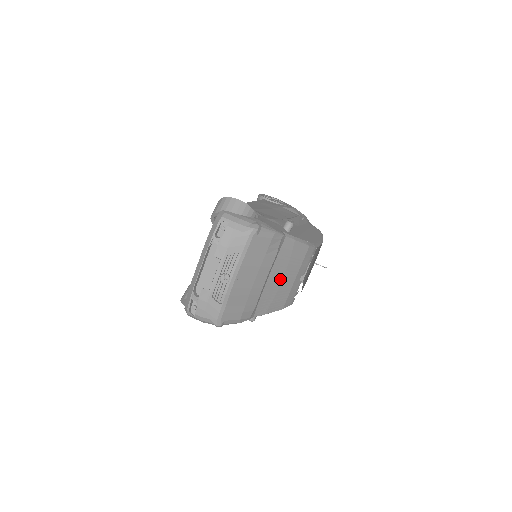
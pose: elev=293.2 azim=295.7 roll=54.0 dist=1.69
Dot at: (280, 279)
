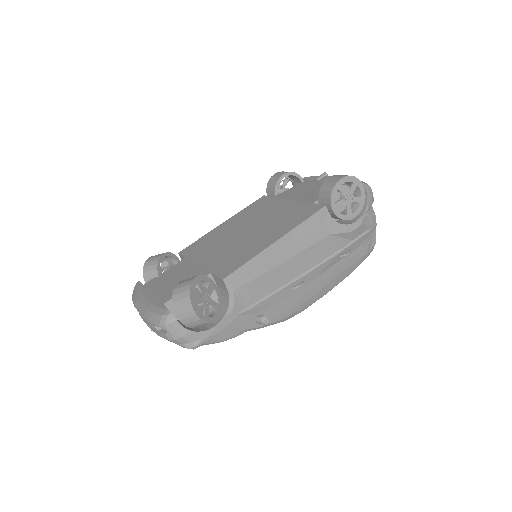
Dot at: occluded
